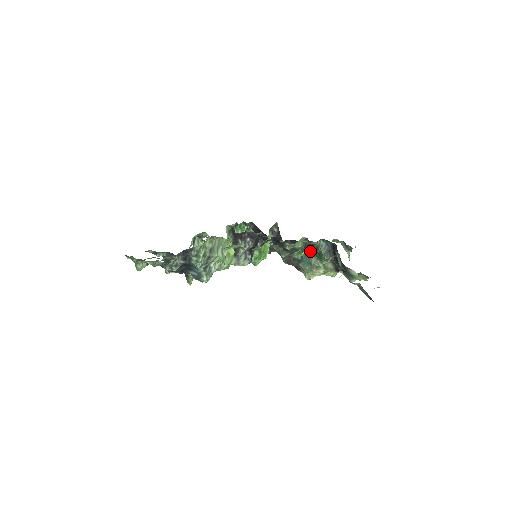
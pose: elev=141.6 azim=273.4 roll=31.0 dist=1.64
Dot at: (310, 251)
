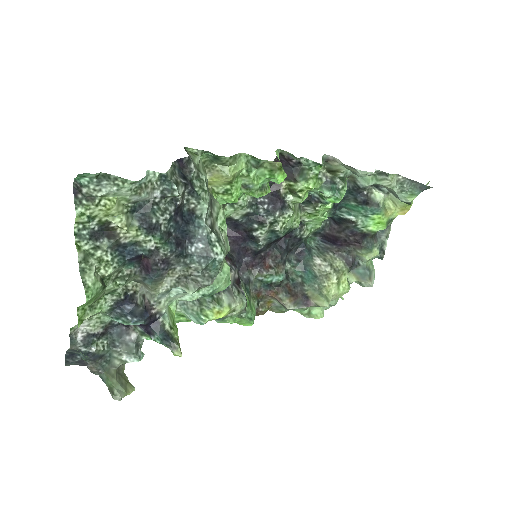
Dot at: (321, 177)
